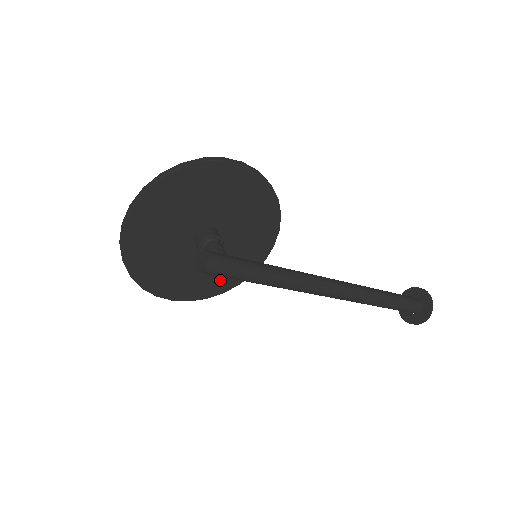
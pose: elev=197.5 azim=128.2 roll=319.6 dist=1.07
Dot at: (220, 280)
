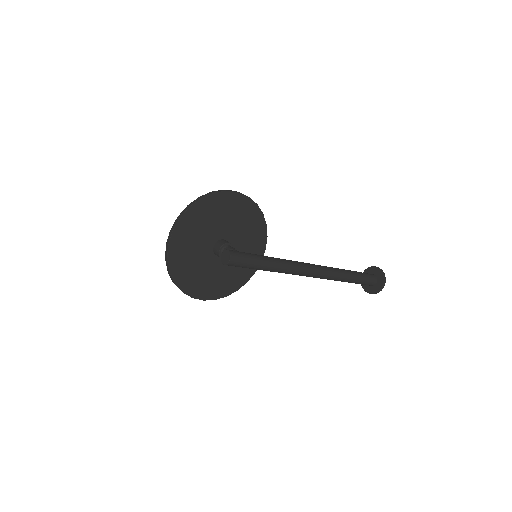
Dot at: (234, 280)
